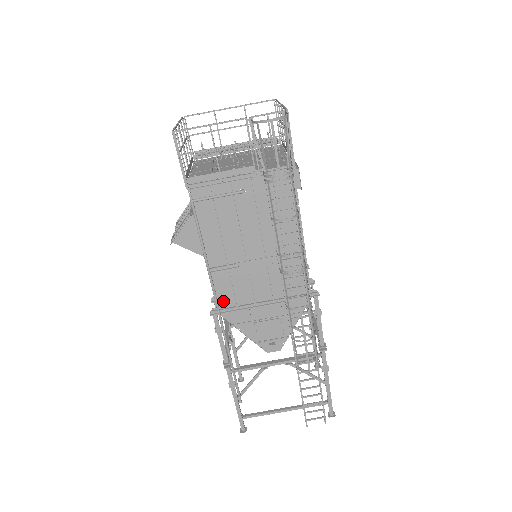
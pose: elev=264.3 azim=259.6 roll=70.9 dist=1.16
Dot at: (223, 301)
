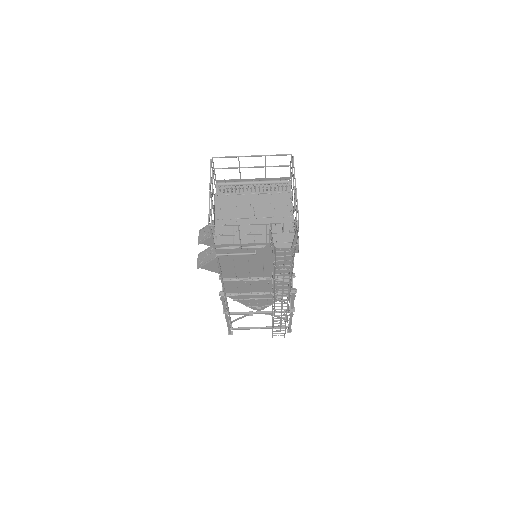
Dot at: (229, 291)
